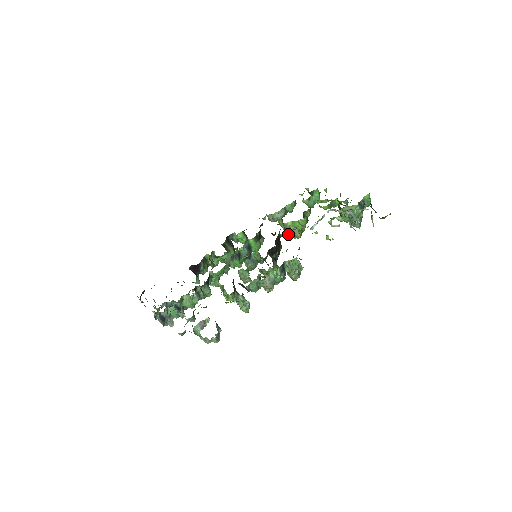
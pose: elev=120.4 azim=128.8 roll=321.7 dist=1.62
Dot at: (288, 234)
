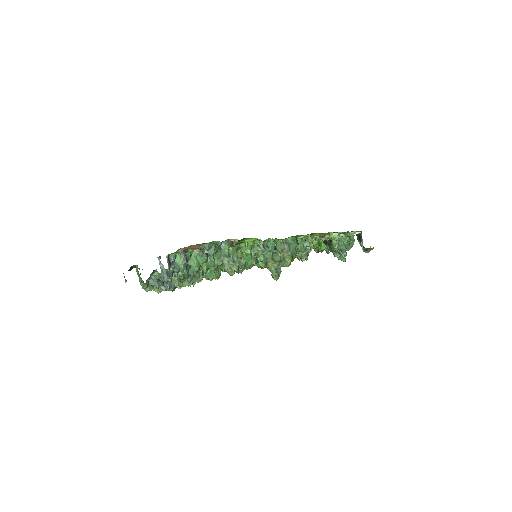
Dot at: occluded
